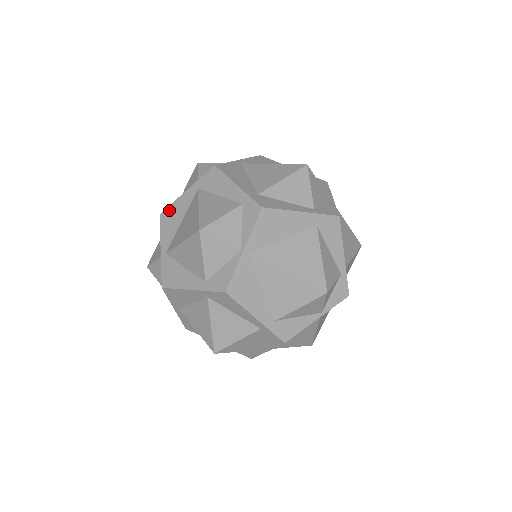
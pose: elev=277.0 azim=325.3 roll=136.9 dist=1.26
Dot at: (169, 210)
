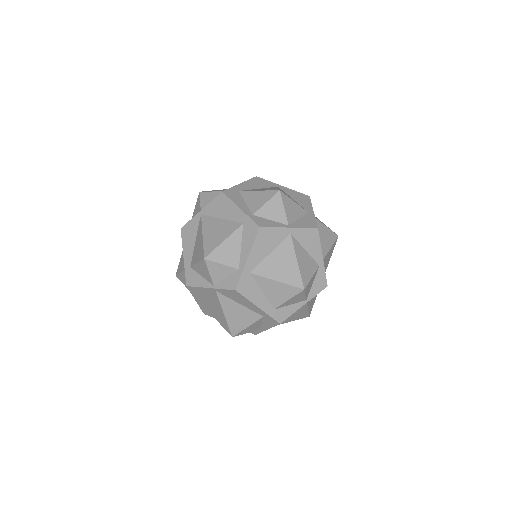
Dot at: occluded
